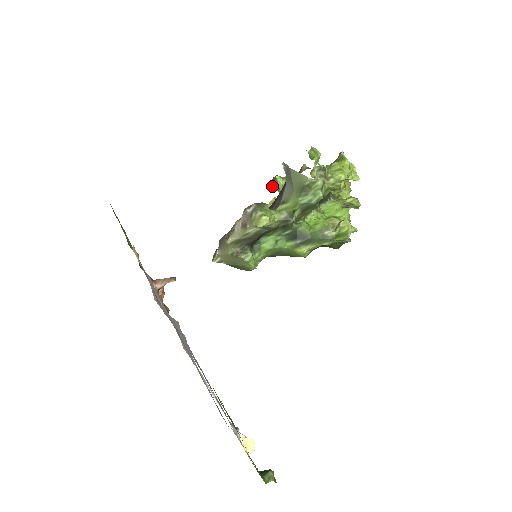
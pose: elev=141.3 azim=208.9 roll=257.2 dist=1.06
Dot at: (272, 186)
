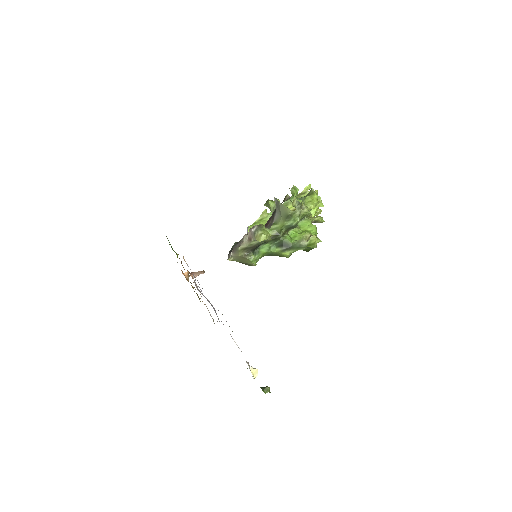
Dot at: occluded
